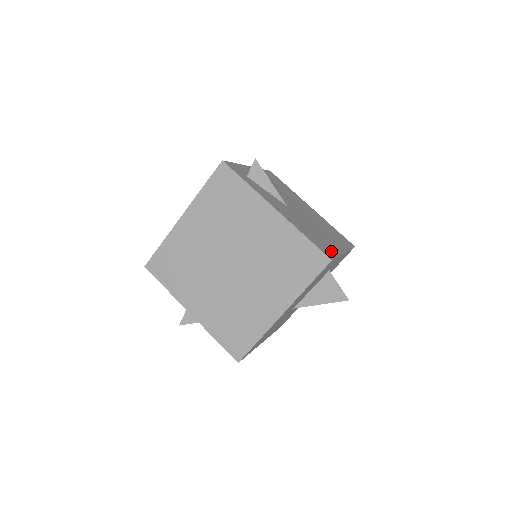
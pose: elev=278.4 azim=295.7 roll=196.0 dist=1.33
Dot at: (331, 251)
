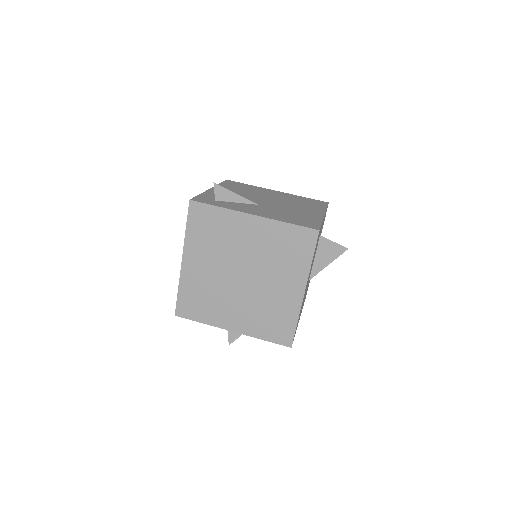
Dot at: (314, 222)
